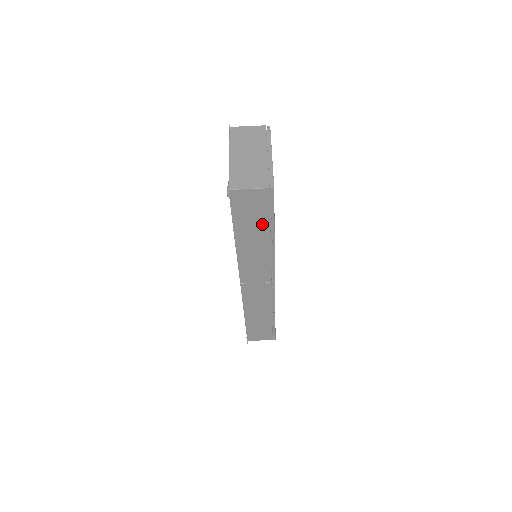
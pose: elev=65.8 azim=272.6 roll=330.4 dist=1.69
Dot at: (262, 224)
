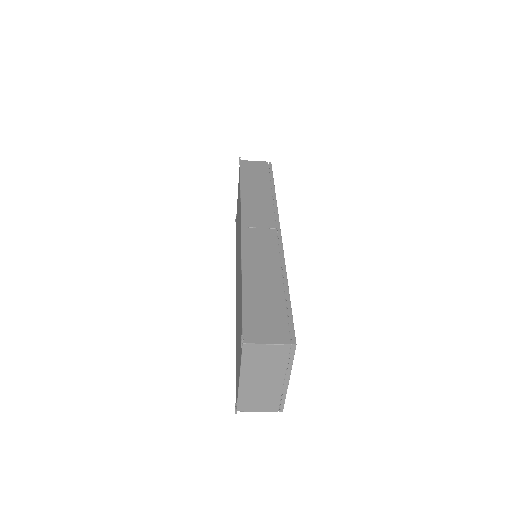
Dot at: occluded
